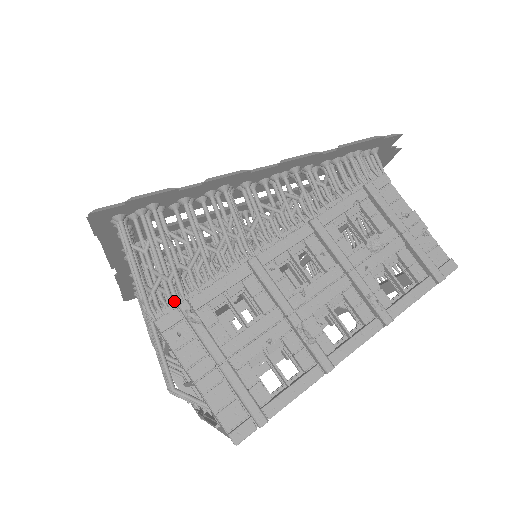
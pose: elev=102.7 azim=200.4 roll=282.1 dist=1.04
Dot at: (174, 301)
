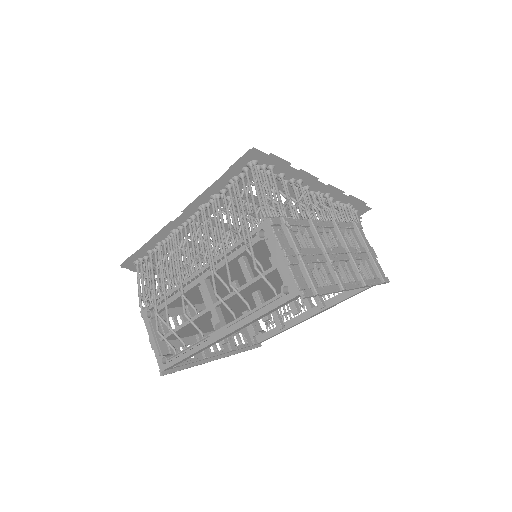
Dot at: occluded
